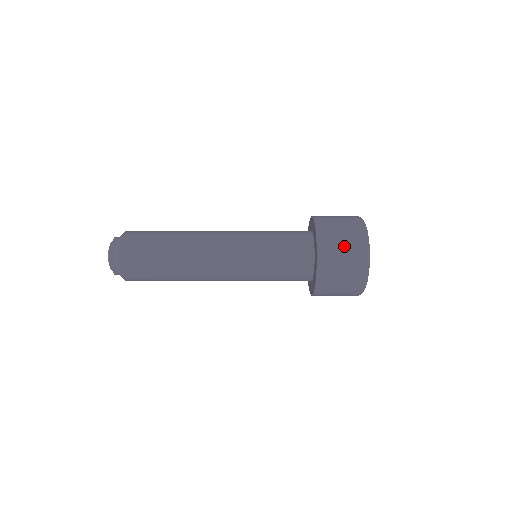
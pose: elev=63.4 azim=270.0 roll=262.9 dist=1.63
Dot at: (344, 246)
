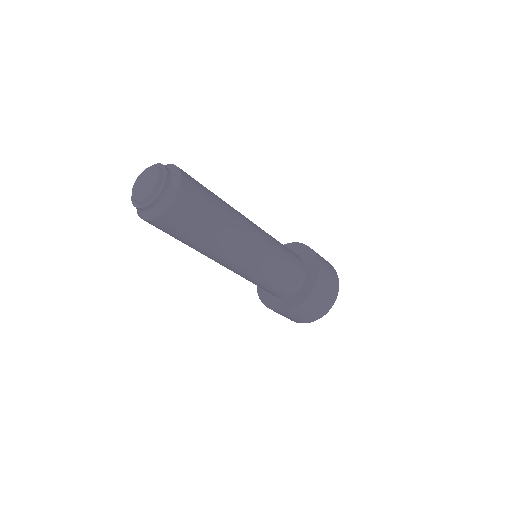
Dot at: (322, 303)
